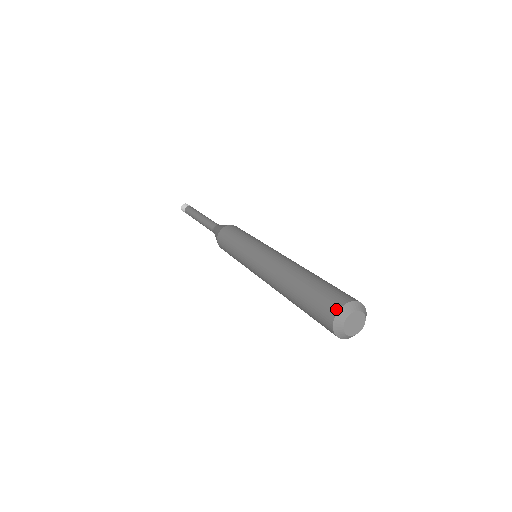
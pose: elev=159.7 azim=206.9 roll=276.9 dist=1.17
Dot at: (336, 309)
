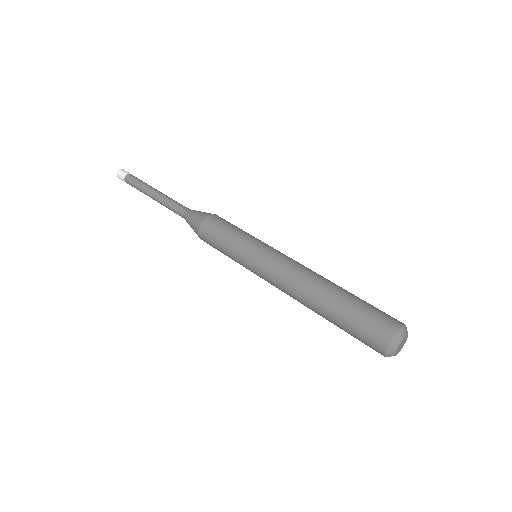
Dot at: (387, 342)
